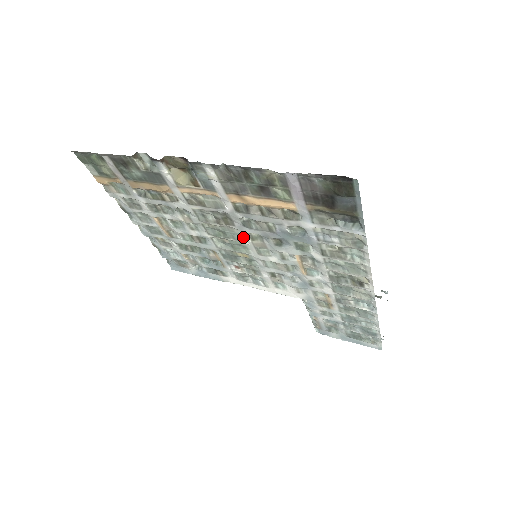
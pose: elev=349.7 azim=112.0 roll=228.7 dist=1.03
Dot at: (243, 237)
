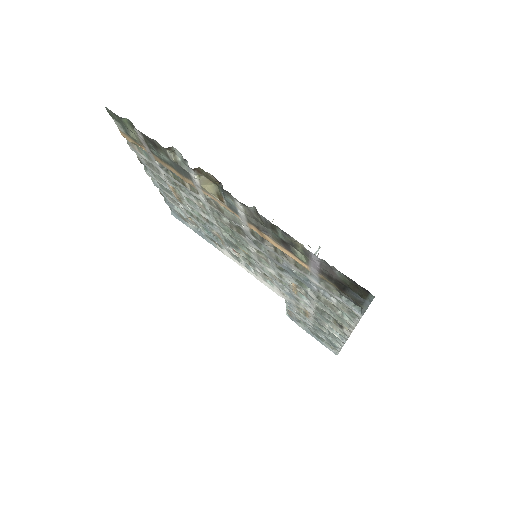
Dot at: (250, 245)
